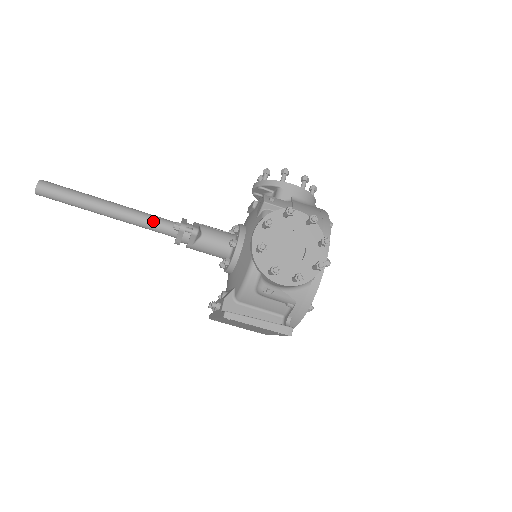
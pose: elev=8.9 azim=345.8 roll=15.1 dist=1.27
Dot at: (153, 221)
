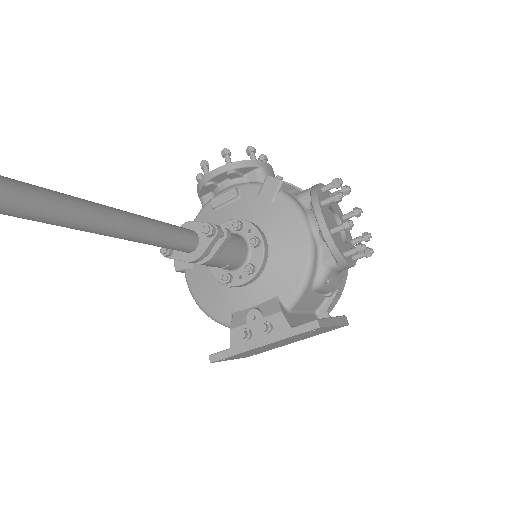
Dot at: (173, 230)
